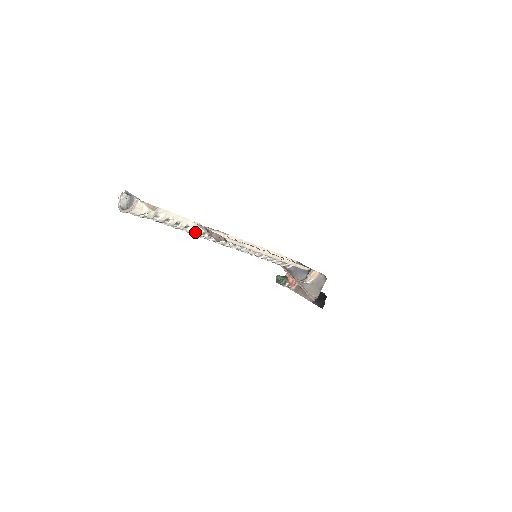
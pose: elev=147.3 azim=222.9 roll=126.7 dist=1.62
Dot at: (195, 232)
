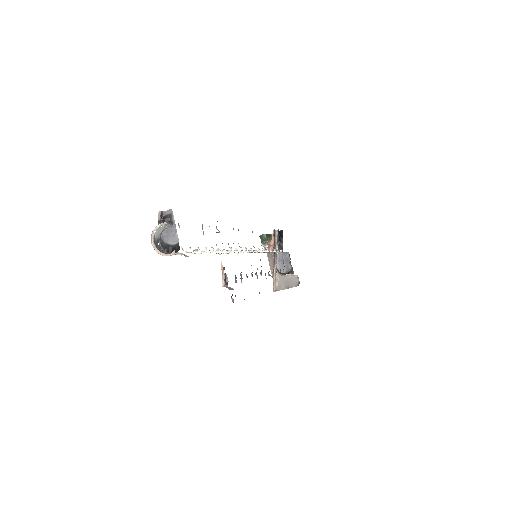
Dot at: occluded
